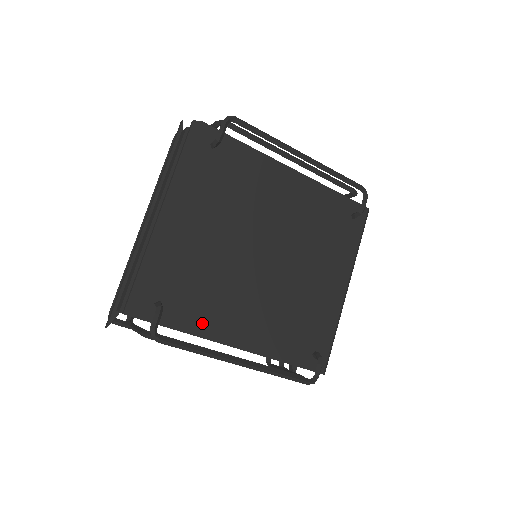
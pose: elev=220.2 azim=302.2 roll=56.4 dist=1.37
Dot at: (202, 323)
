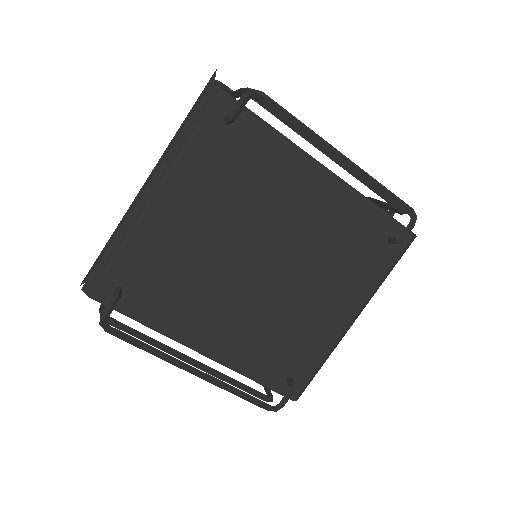
Dot at: (166, 319)
